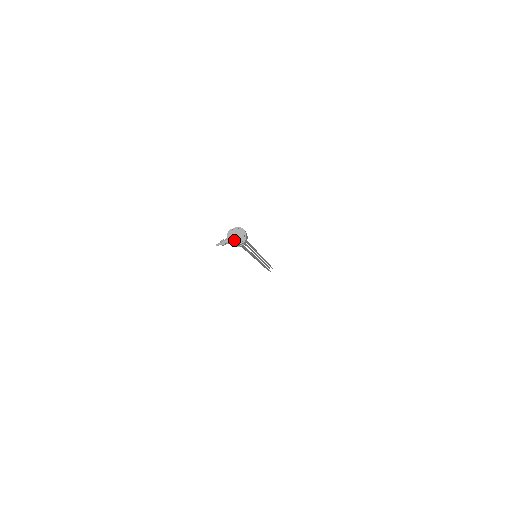
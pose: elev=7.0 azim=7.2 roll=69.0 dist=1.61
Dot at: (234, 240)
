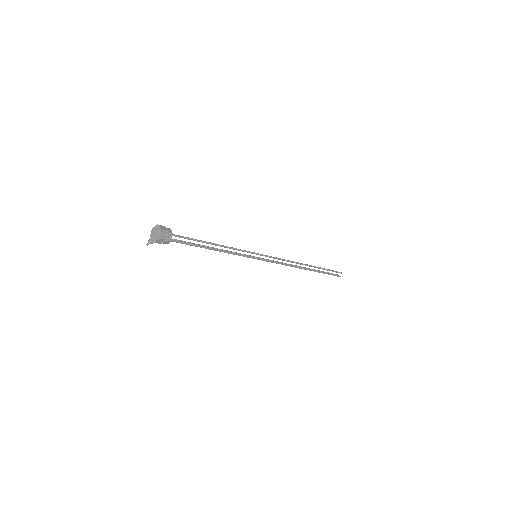
Dot at: (154, 237)
